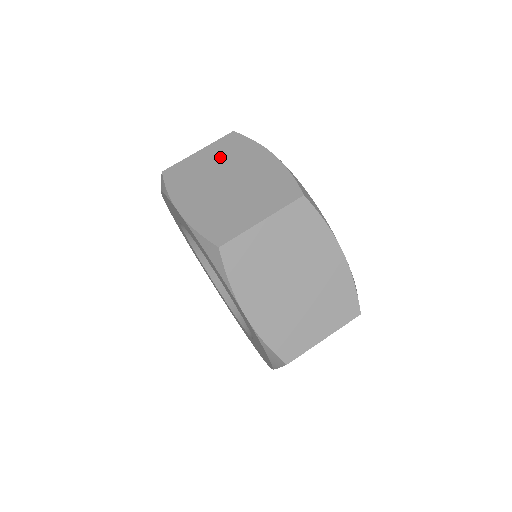
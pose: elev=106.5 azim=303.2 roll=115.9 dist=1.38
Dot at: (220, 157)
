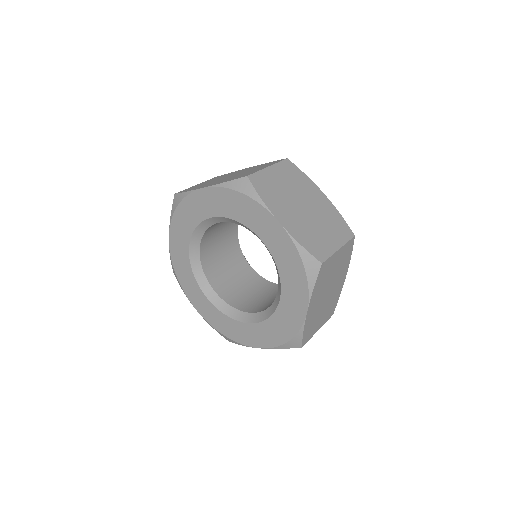
Dot at: occluded
